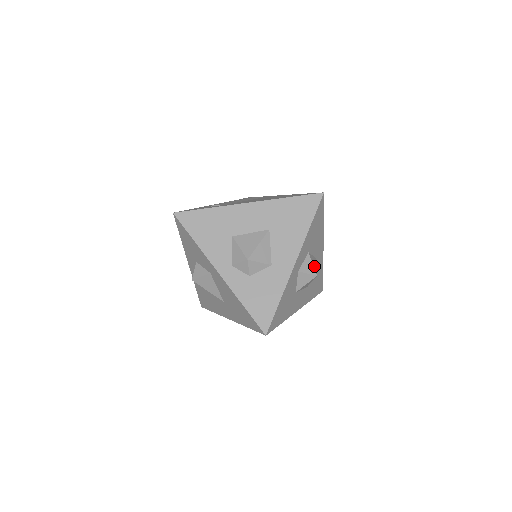
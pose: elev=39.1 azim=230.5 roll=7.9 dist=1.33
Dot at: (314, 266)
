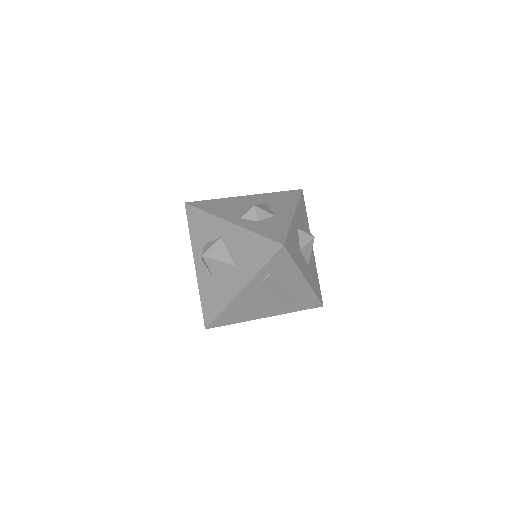
Dot at: occluded
